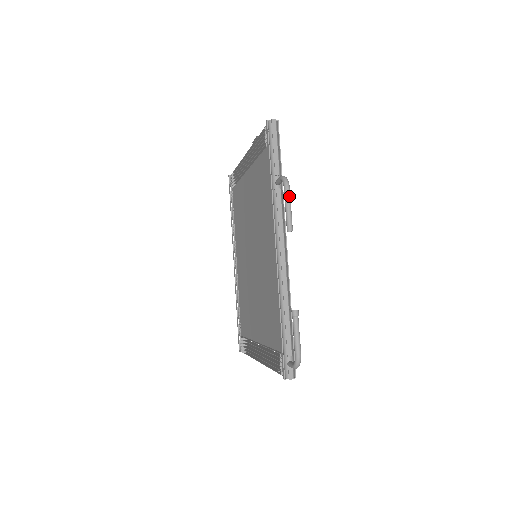
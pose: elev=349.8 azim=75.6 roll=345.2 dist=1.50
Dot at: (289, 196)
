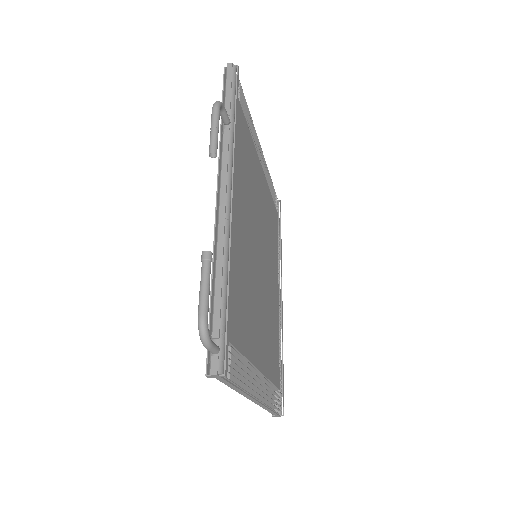
Dot at: (215, 115)
